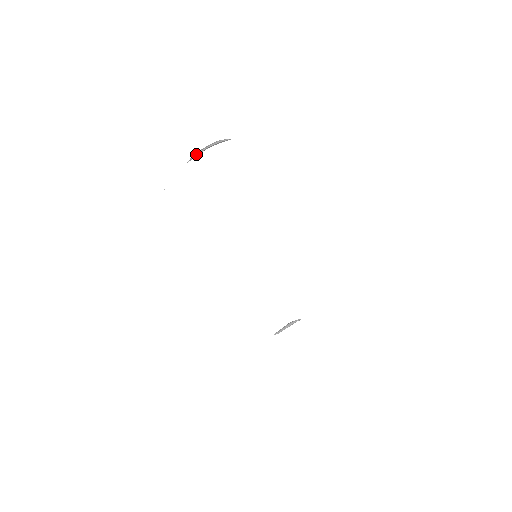
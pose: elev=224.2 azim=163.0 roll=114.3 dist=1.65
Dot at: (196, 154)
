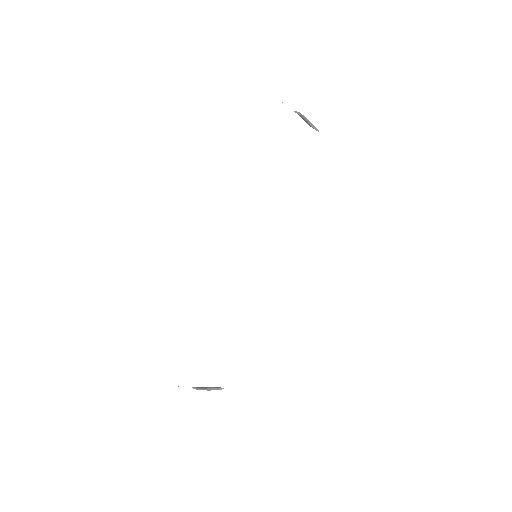
Dot at: occluded
